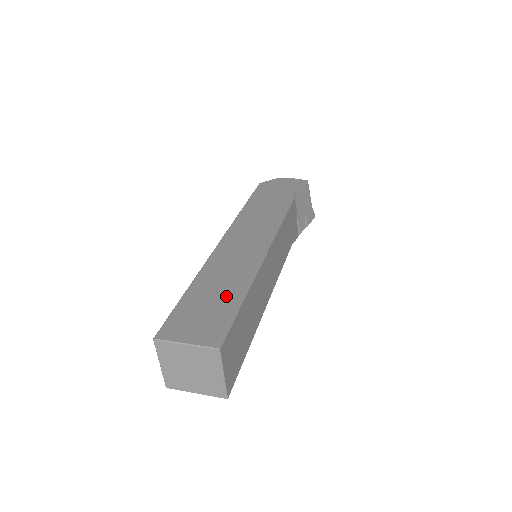
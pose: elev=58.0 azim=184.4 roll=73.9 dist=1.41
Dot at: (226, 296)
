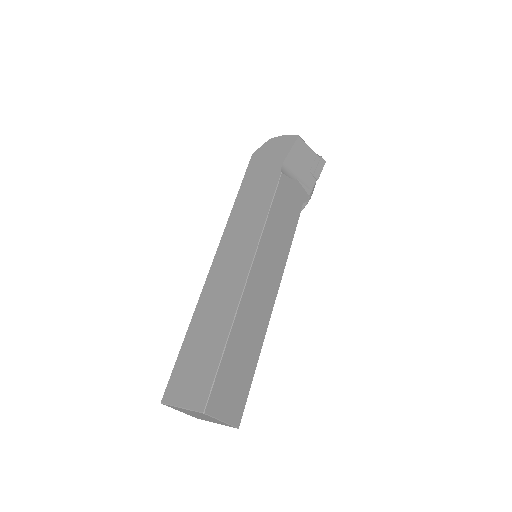
Dot at: (212, 344)
